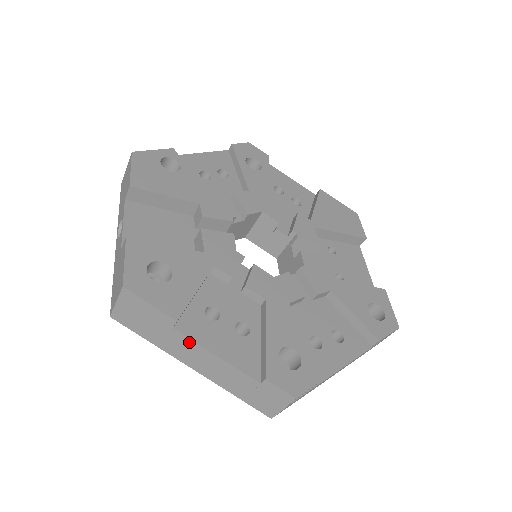
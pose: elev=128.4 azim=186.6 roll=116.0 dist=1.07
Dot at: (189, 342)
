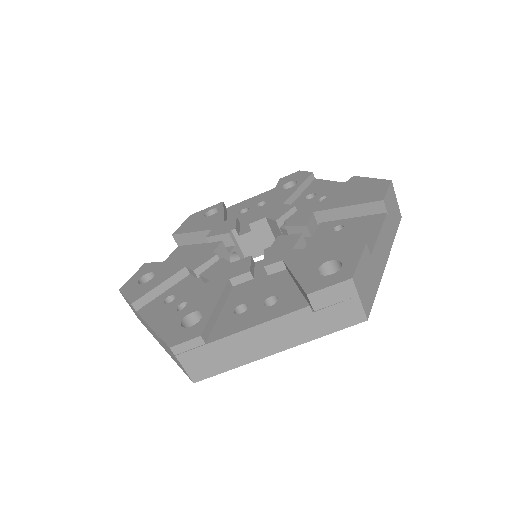
Dot at: (143, 320)
